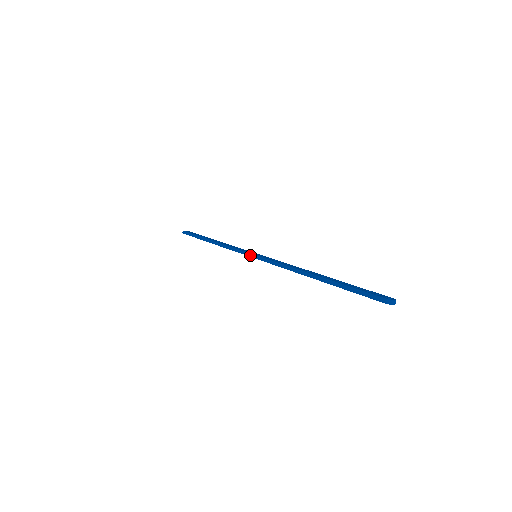
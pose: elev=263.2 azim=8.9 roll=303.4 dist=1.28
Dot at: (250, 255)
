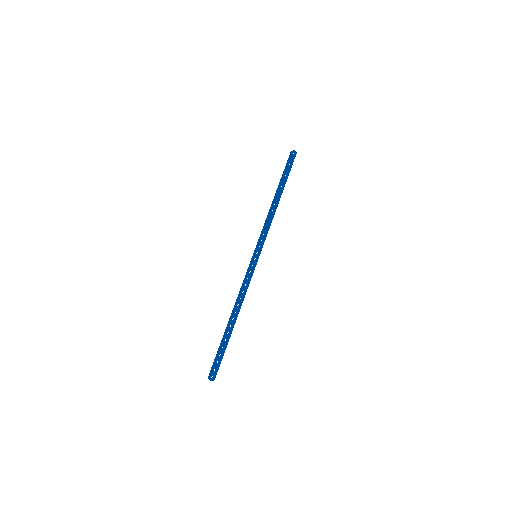
Dot at: (254, 254)
